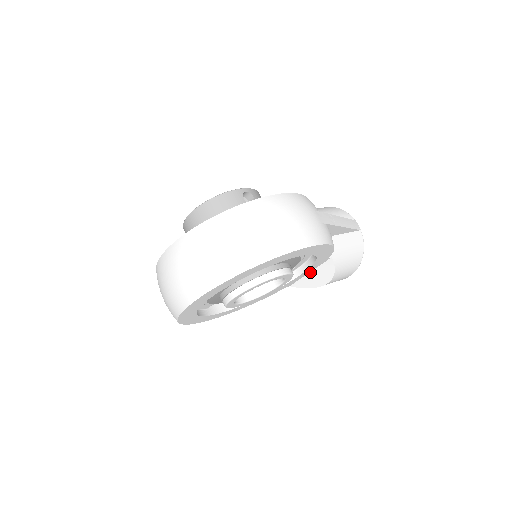
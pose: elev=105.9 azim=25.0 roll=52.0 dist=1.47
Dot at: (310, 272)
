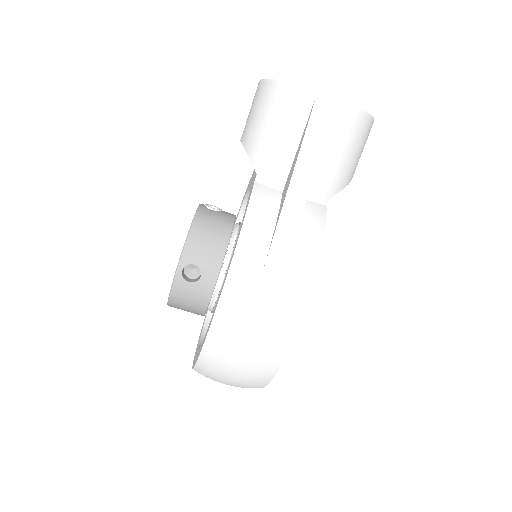
Dot at: occluded
